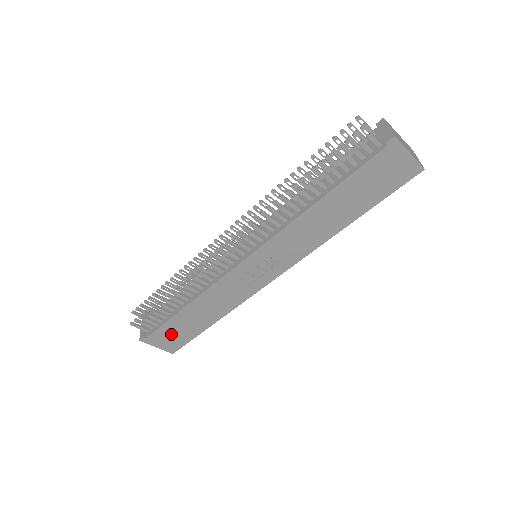
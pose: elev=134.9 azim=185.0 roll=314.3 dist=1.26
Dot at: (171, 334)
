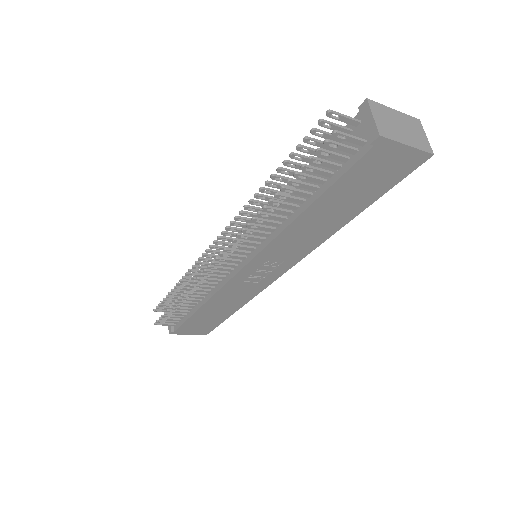
Dot at: (196, 325)
